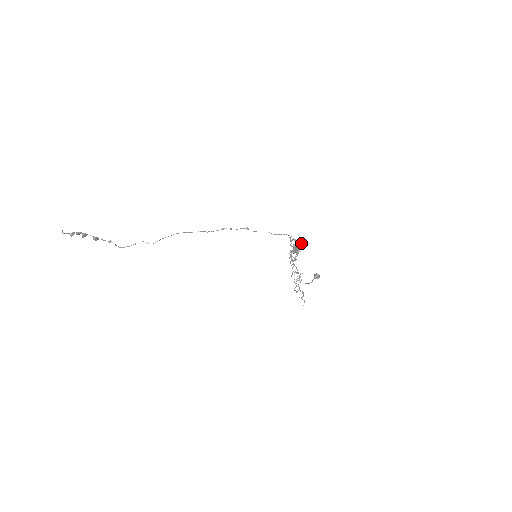
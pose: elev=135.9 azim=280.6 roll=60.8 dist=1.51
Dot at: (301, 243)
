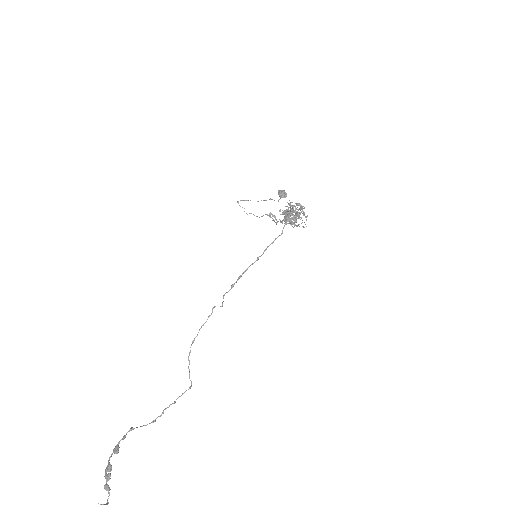
Dot at: occluded
